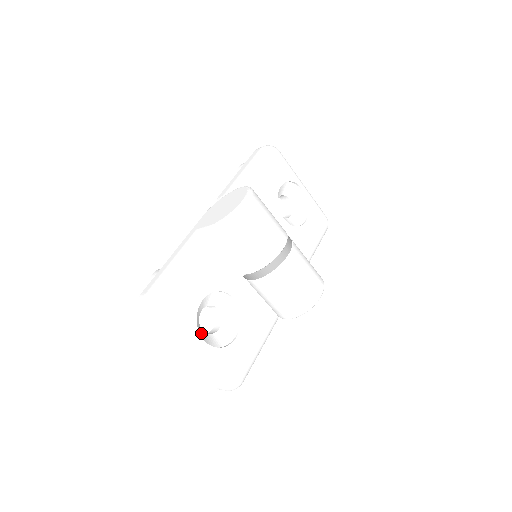
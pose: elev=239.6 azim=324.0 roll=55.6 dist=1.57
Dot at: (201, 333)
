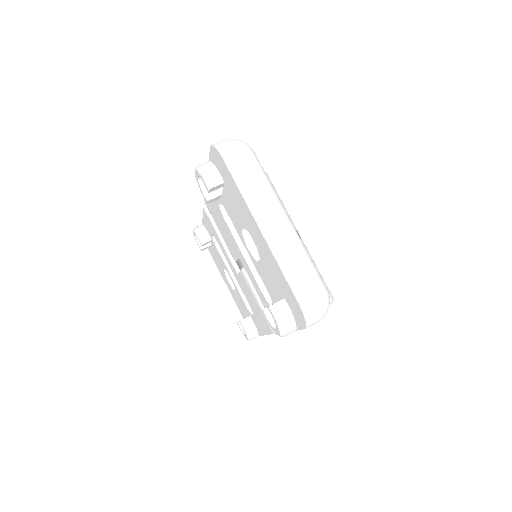
Dot at: occluded
